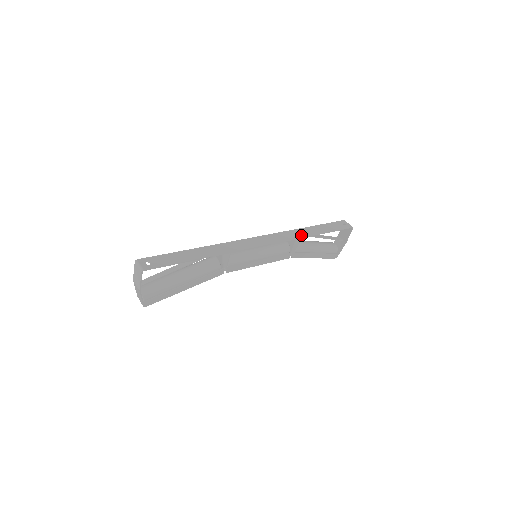
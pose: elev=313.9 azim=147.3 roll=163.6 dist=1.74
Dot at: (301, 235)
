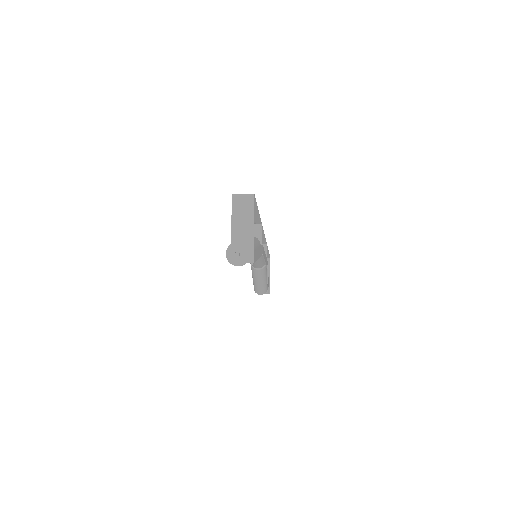
Dot at: occluded
